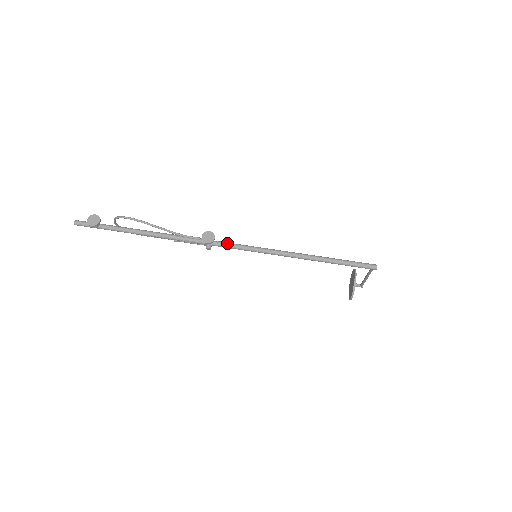
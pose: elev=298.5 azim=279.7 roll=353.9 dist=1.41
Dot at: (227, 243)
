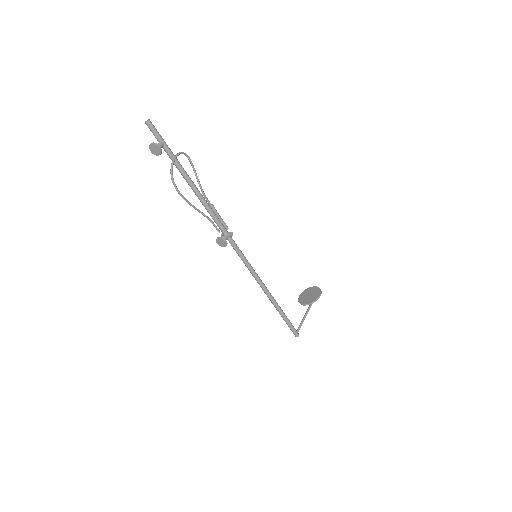
Dot at: (235, 249)
